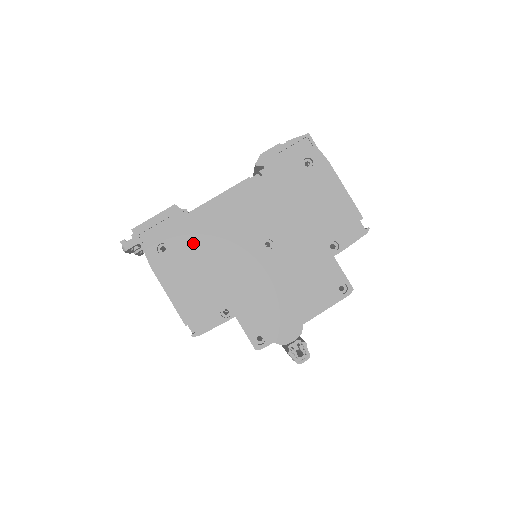
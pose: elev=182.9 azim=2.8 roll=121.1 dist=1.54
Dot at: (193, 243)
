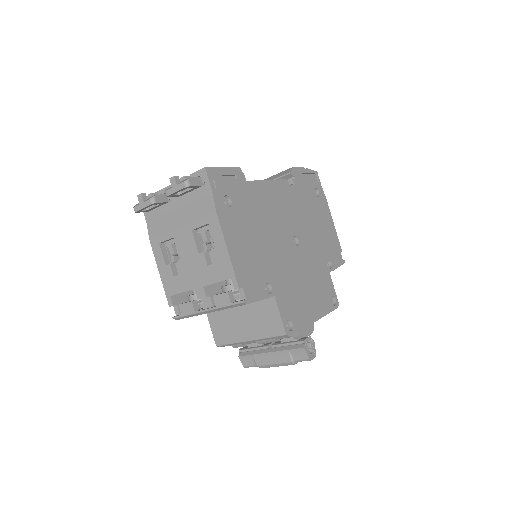
Dot at: (250, 210)
